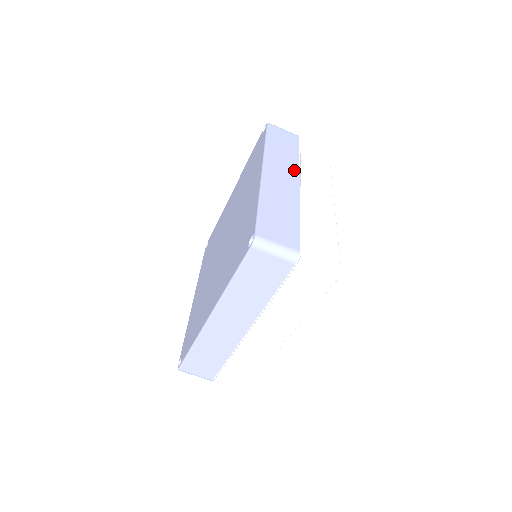
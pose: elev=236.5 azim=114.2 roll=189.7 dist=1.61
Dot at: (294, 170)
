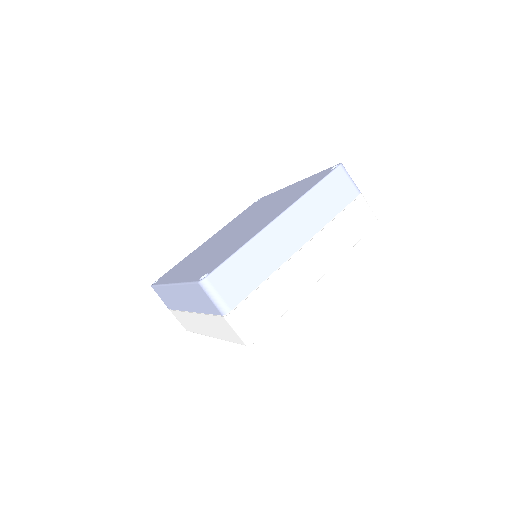
Dot at: (311, 230)
